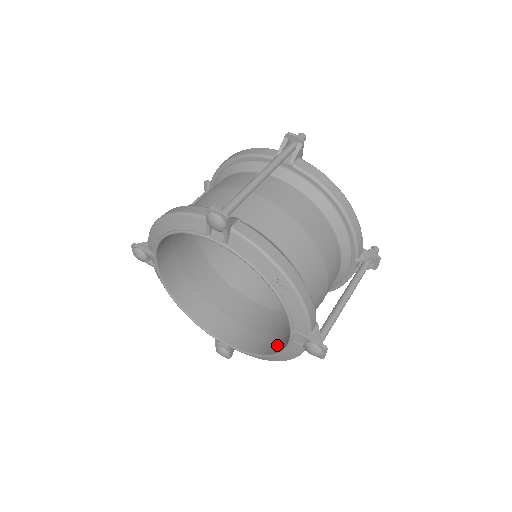
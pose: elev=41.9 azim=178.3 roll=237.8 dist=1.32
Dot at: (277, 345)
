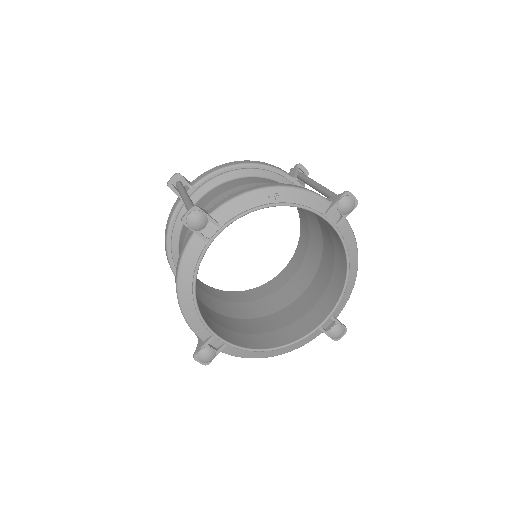
Dot at: (341, 259)
